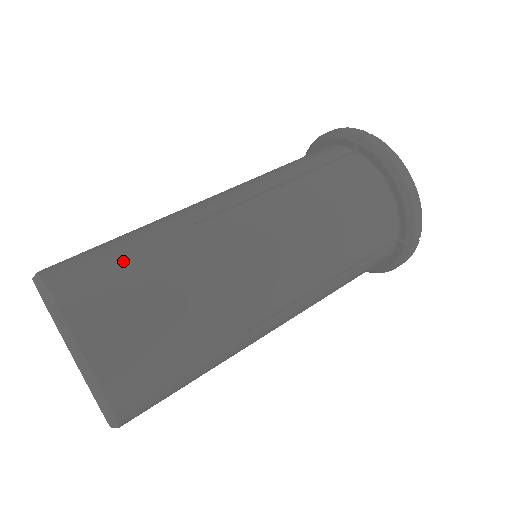
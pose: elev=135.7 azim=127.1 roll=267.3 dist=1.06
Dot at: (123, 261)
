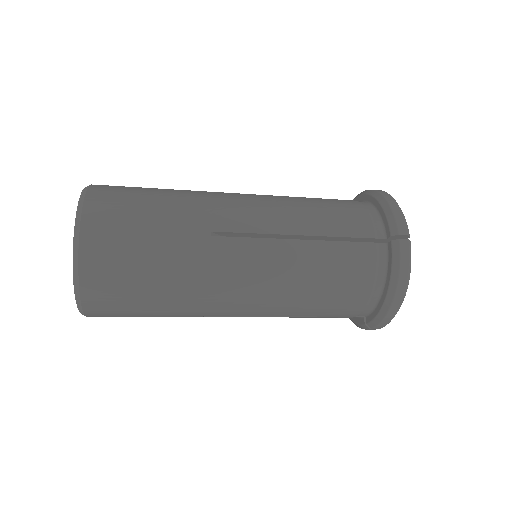
Dot at: occluded
